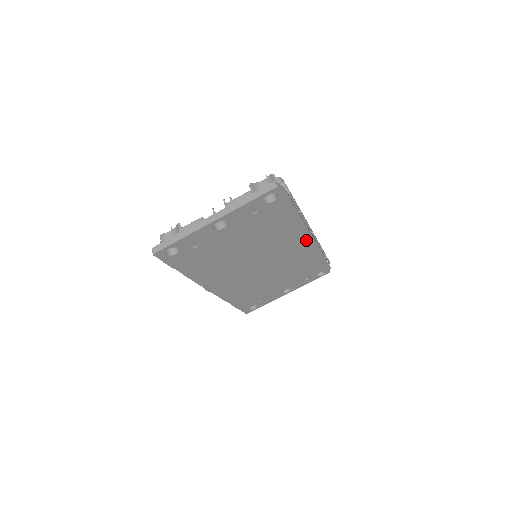
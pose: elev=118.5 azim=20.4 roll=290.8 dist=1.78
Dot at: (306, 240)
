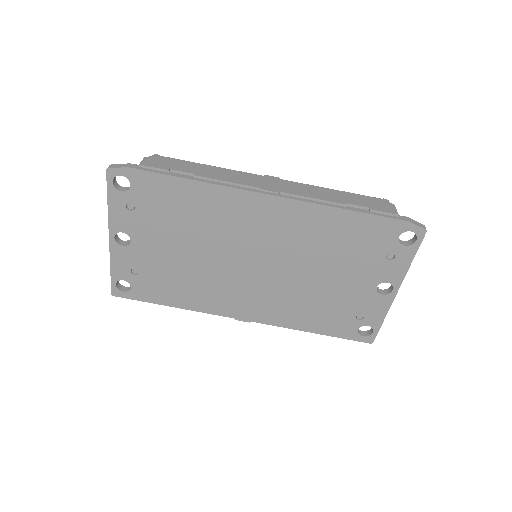
Dot at: (266, 203)
